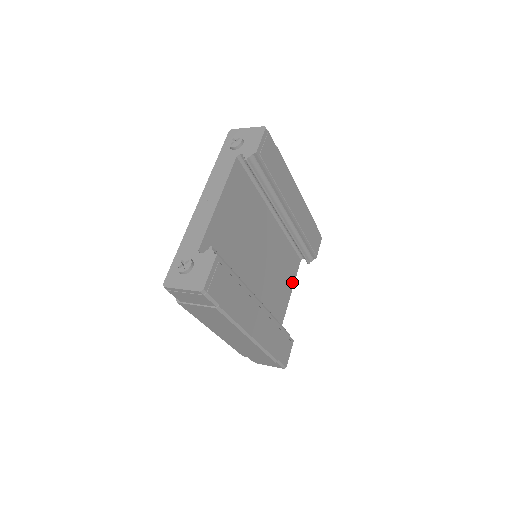
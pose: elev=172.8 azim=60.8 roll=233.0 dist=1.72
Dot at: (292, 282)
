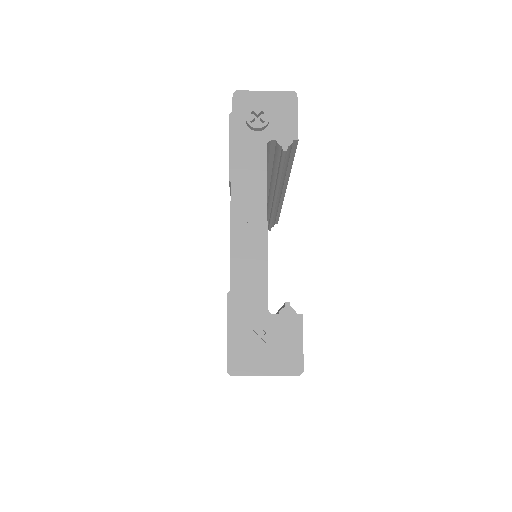
Dot at: occluded
